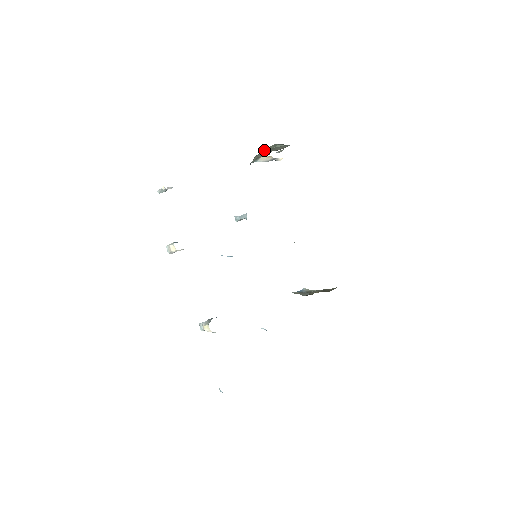
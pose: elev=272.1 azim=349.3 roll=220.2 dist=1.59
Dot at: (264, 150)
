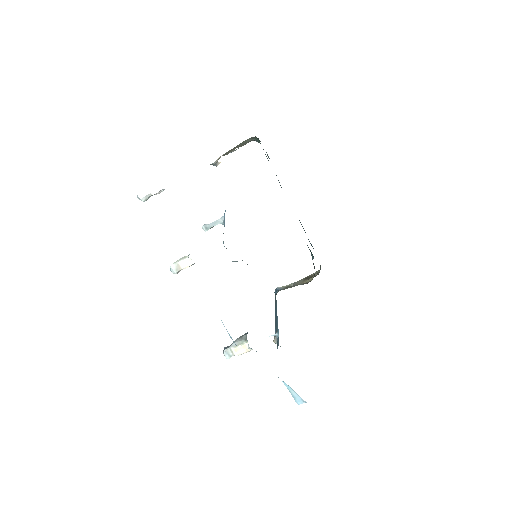
Dot at: (238, 145)
